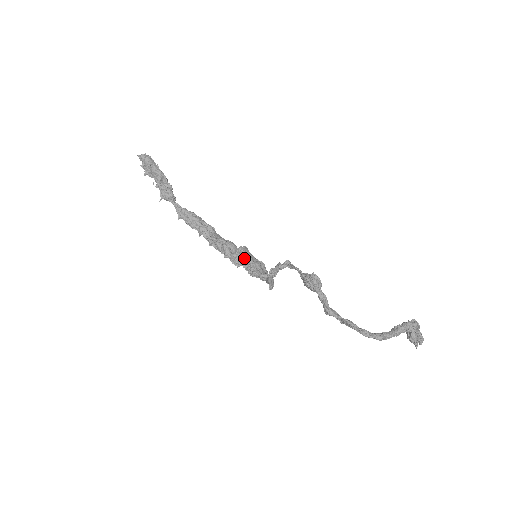
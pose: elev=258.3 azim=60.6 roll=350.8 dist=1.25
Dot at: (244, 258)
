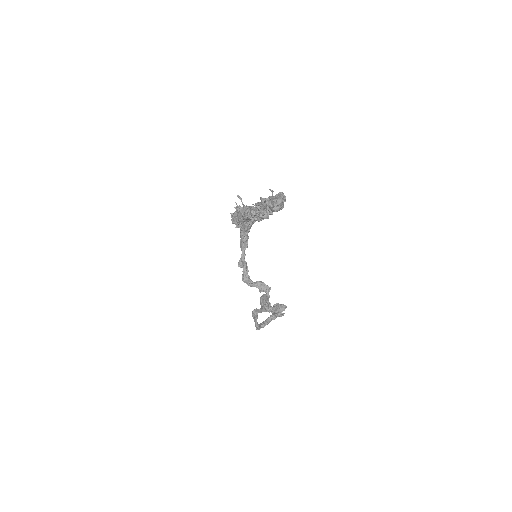
Dot at: occluded
